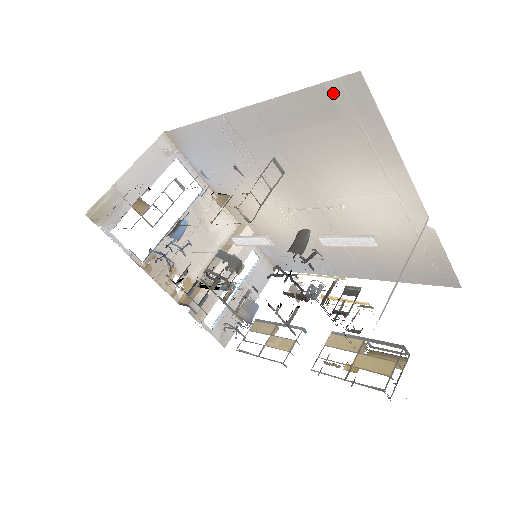
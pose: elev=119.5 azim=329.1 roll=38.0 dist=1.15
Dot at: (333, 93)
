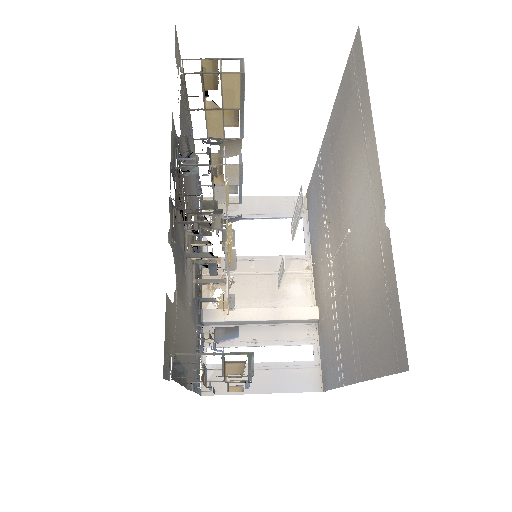
Dot at: (350, 67)
